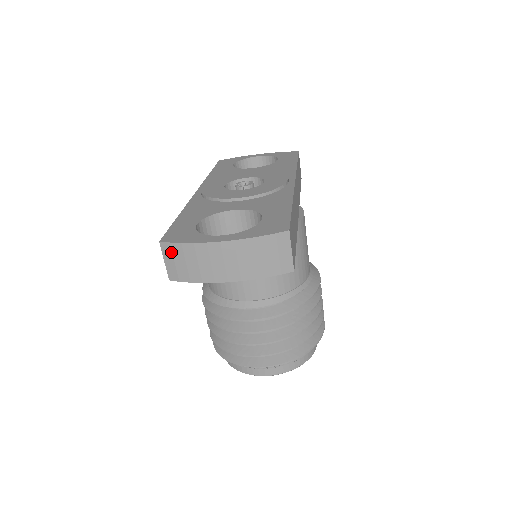
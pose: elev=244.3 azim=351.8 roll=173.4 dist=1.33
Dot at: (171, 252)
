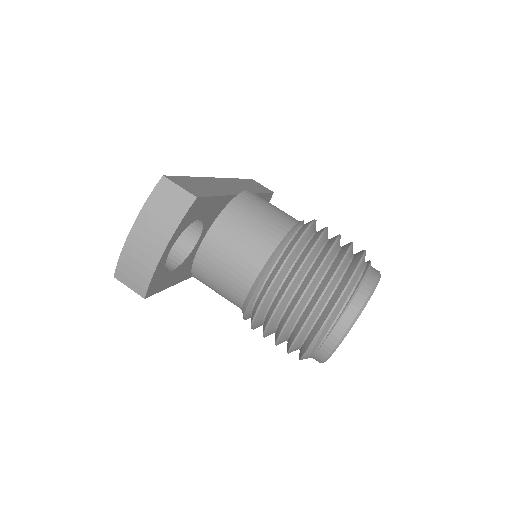
Dot at: (123, 275)
